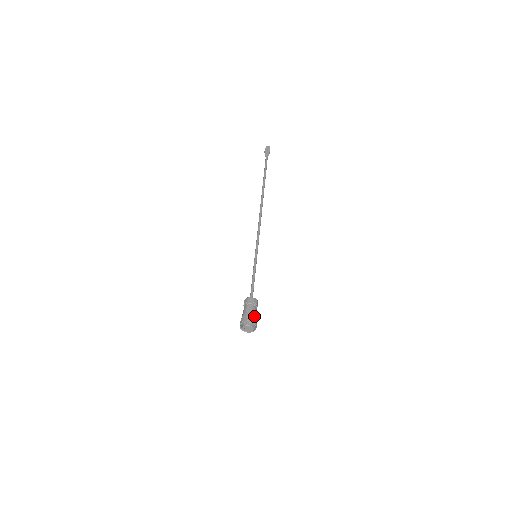
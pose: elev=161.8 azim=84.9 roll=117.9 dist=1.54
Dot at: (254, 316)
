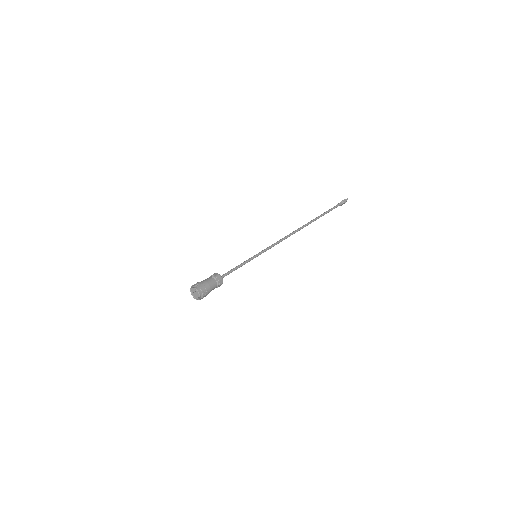
Dot at: (203, 282)
